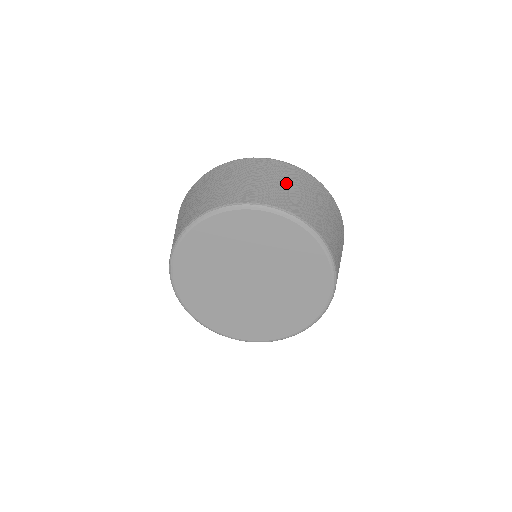
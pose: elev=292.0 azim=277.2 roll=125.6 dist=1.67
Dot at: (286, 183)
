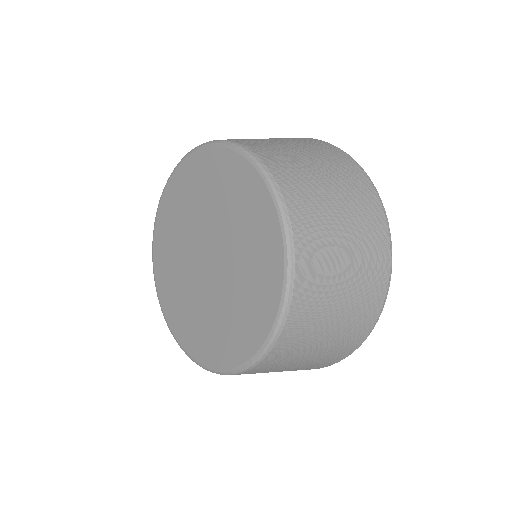
Dot at: (329, 180)
